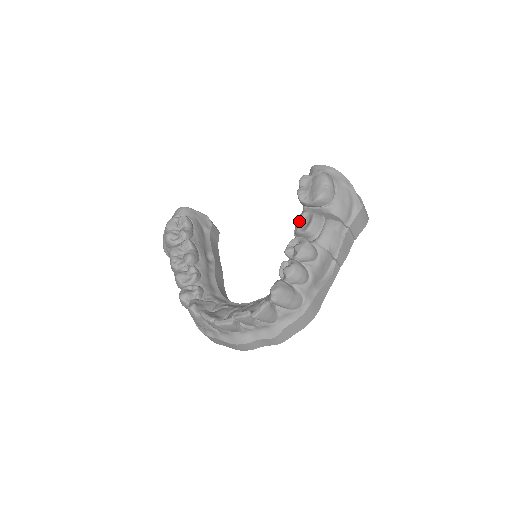
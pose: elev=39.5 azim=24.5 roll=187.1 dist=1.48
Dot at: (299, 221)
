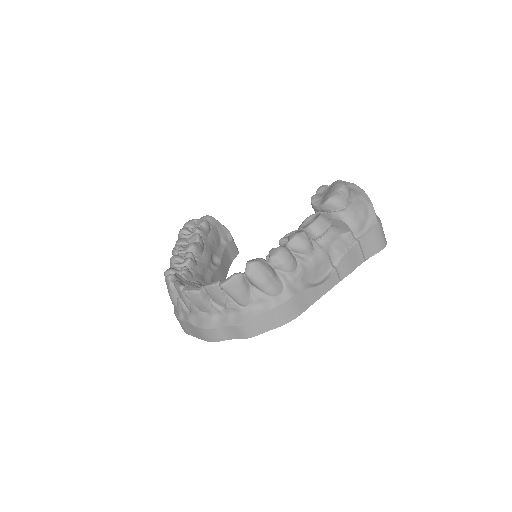
Dot at: (305, 220)
